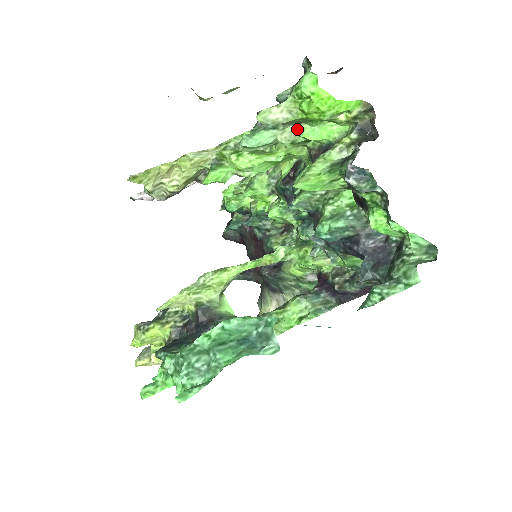
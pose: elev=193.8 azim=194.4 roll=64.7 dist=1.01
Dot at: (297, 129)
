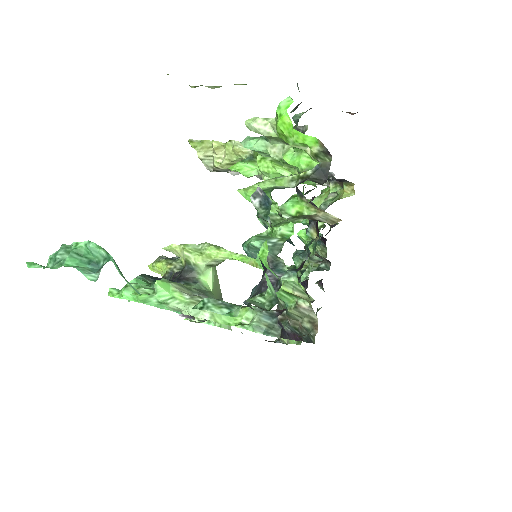
Dot at: (286, 149)
